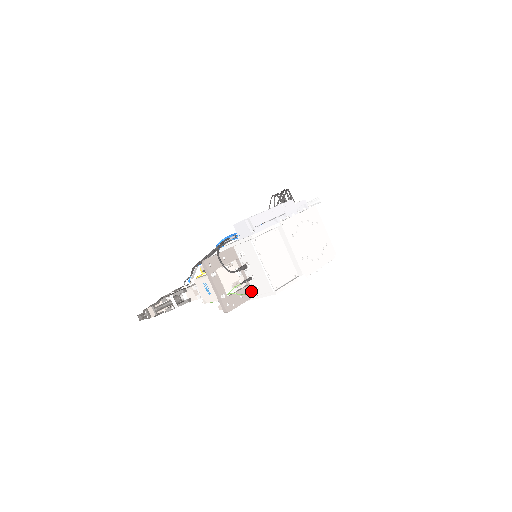
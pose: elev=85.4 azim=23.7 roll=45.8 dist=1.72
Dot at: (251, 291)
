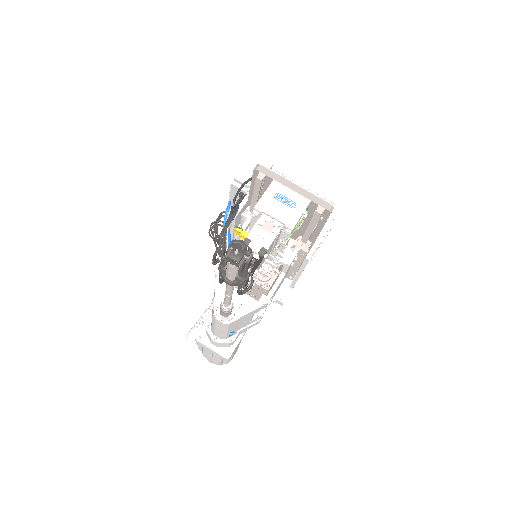
Dot at: occluded
